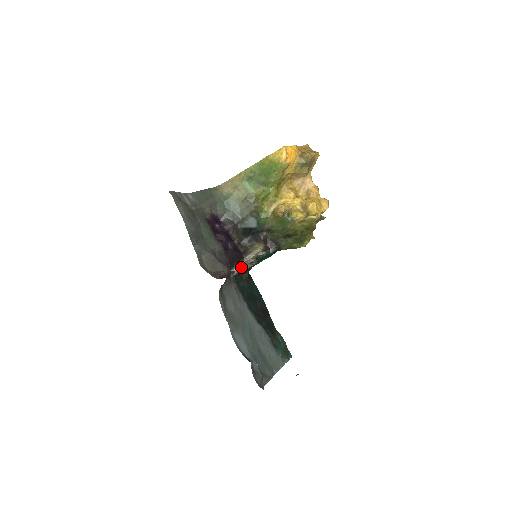
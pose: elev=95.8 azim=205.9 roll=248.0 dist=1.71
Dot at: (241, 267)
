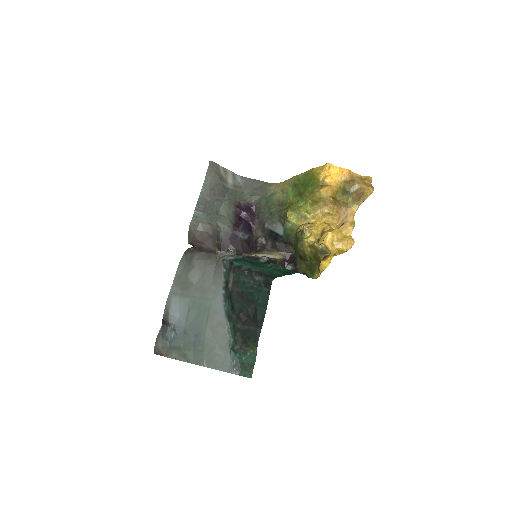
Dot at: (225, 251)
